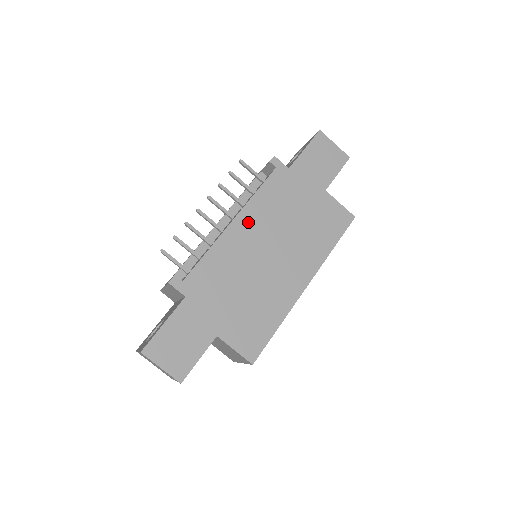
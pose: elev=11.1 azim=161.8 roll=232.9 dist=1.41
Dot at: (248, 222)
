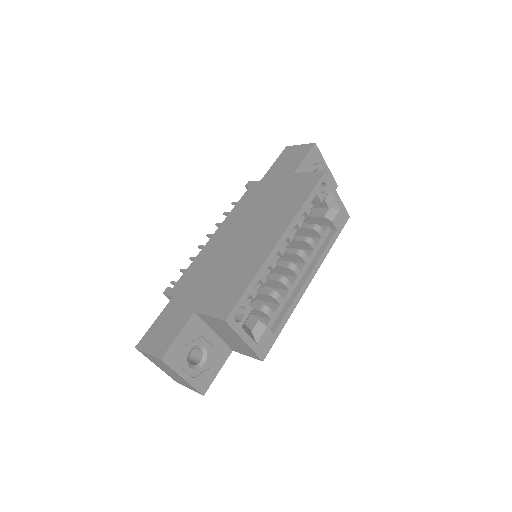
Dot at: (226, 227)
